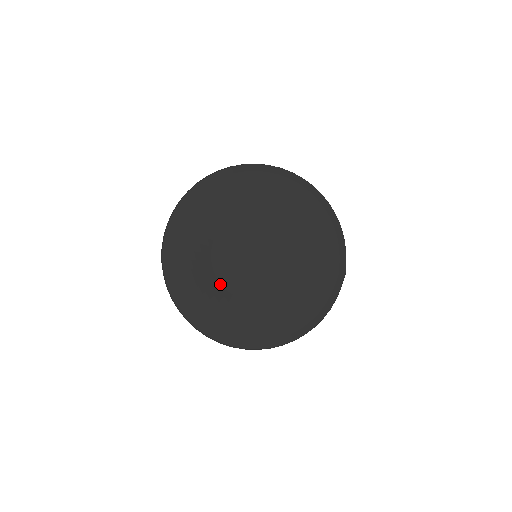
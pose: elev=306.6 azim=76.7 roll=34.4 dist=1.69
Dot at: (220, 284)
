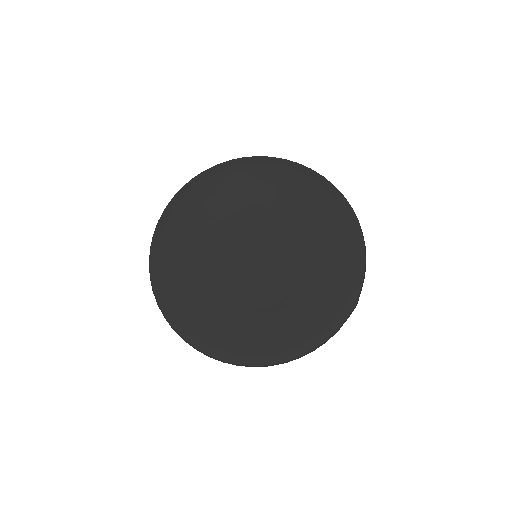
Dot at: (206, 275)
